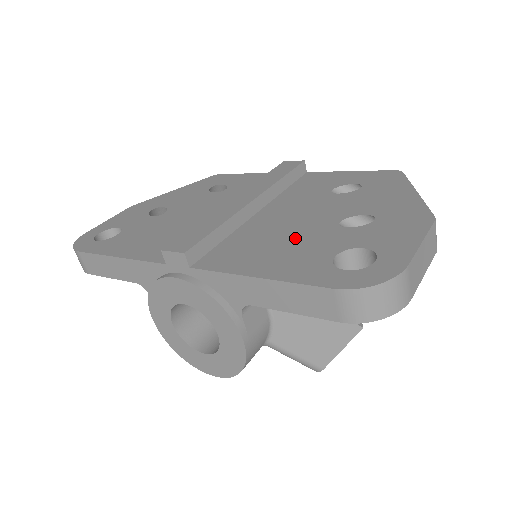
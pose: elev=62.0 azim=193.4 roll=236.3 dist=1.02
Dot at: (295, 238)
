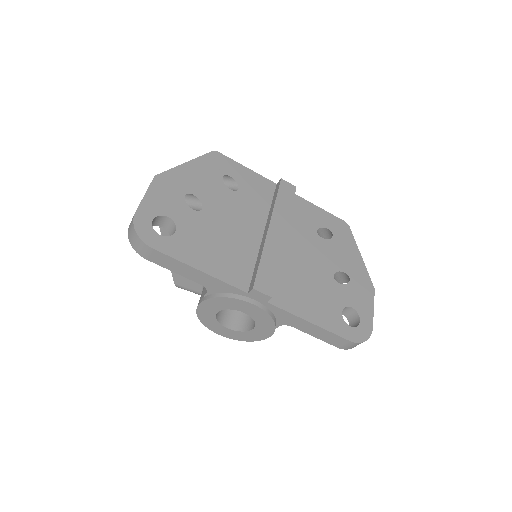
Dot at: (317, 286)
